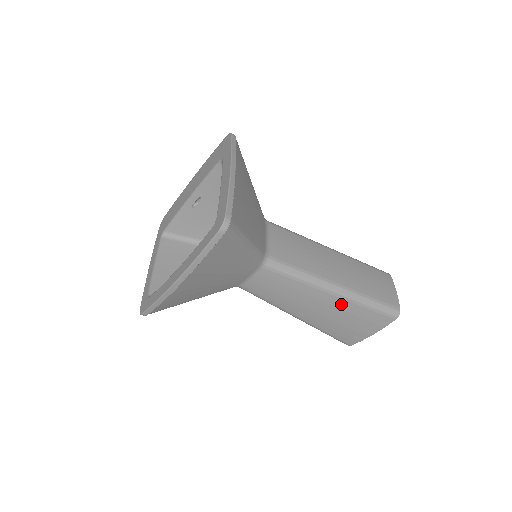
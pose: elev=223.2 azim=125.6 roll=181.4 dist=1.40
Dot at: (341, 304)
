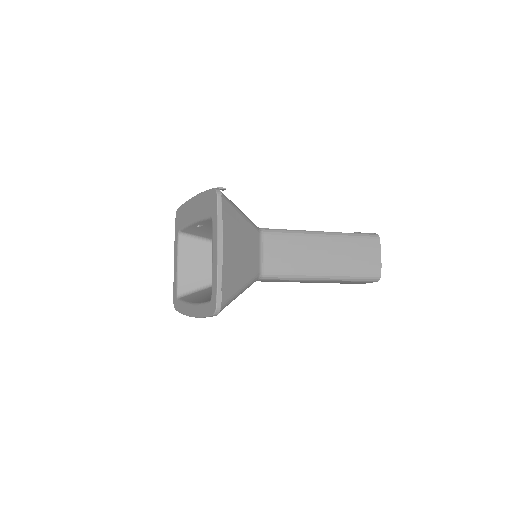
Dot at: occluded
